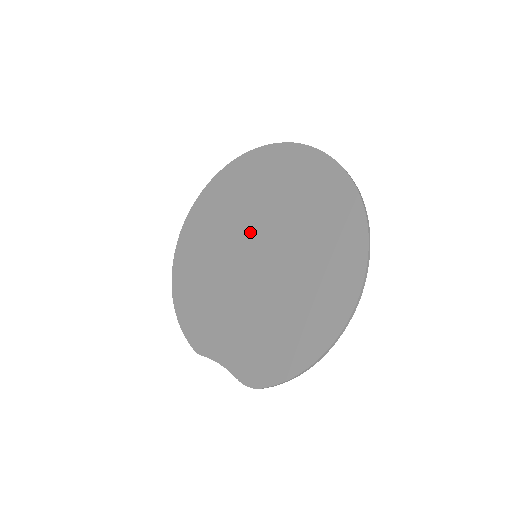
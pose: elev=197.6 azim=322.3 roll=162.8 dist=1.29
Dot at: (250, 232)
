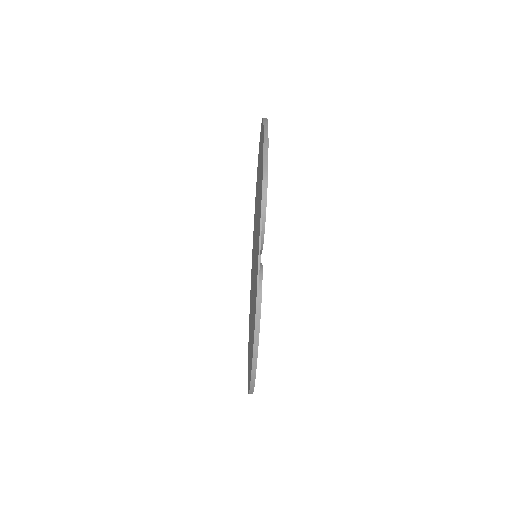
Dot at: occluded
